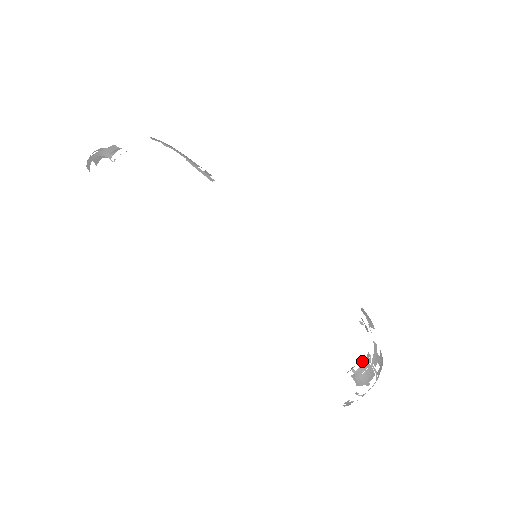
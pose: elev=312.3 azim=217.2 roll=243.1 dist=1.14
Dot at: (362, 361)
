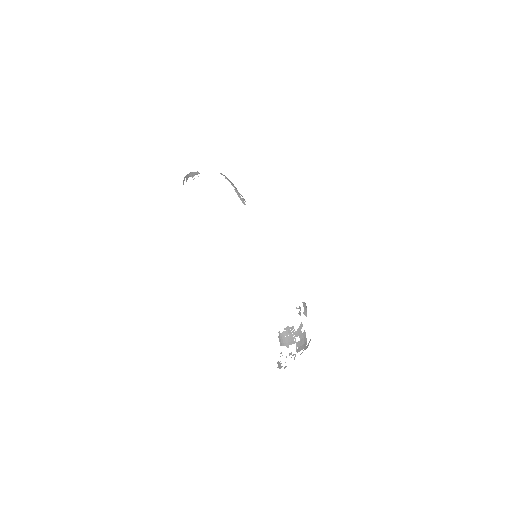
Dot at: (287, 328)
